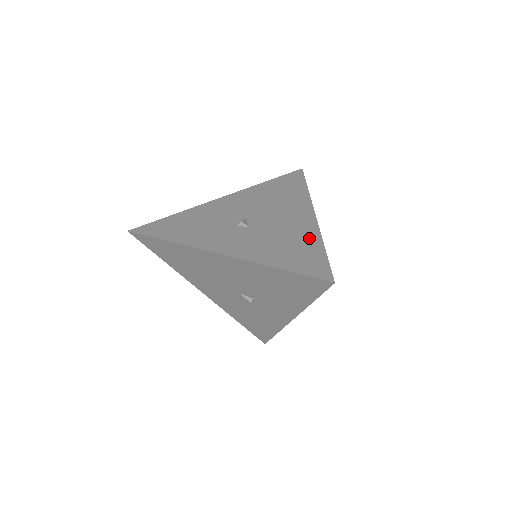
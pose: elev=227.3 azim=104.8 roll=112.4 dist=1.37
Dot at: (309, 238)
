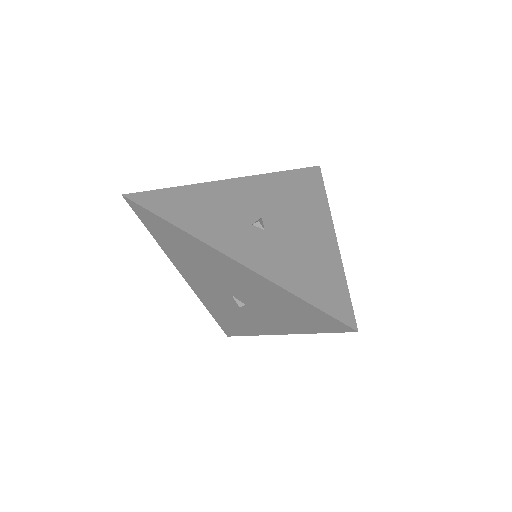
Dot at: (330, 264)
